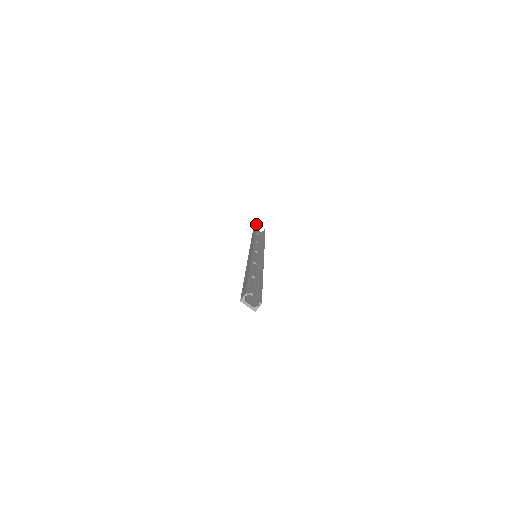
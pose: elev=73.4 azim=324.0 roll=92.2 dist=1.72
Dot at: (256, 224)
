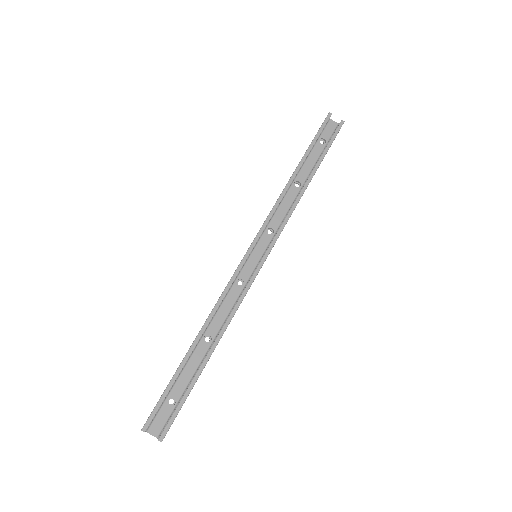
Dot at: occluded
